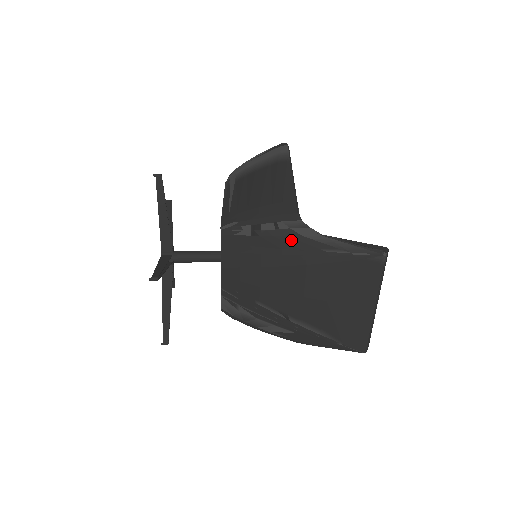
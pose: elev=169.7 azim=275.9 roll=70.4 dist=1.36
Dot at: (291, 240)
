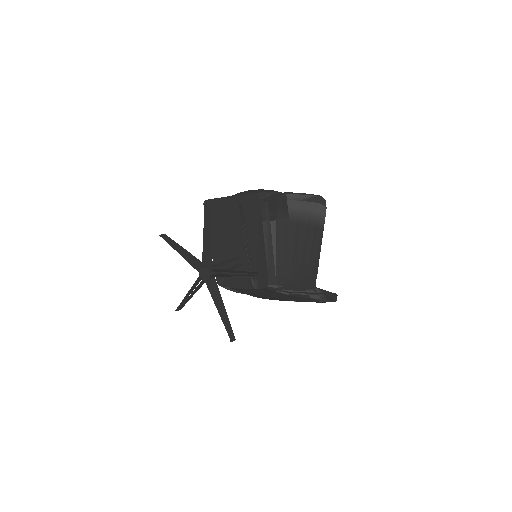
Dot at: (304, 298)
